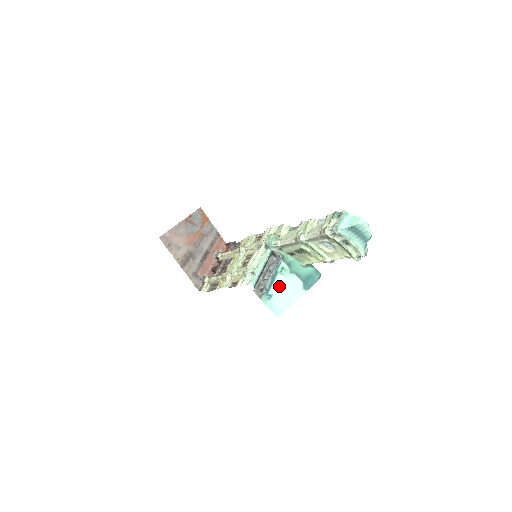
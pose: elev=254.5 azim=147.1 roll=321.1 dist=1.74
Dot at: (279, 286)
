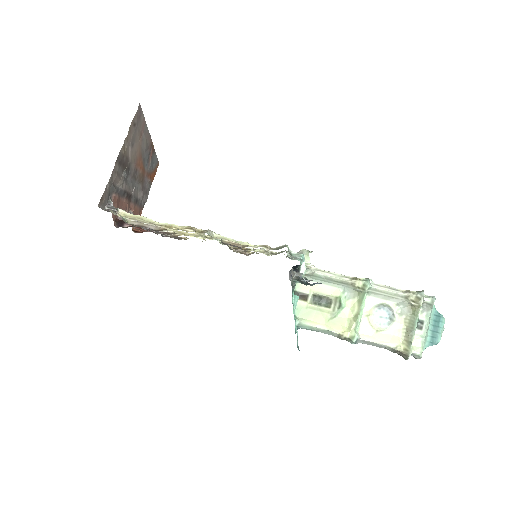
Dot at: occluded
